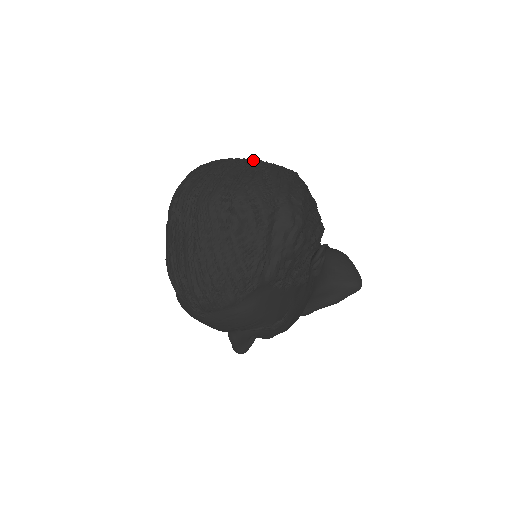
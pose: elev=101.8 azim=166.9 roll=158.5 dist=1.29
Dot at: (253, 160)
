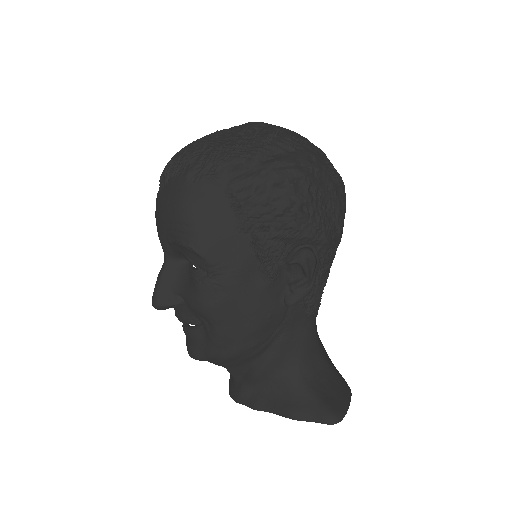
Dot at: occluded
